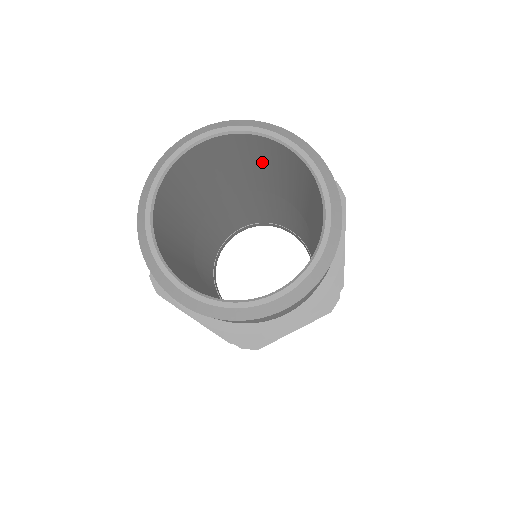
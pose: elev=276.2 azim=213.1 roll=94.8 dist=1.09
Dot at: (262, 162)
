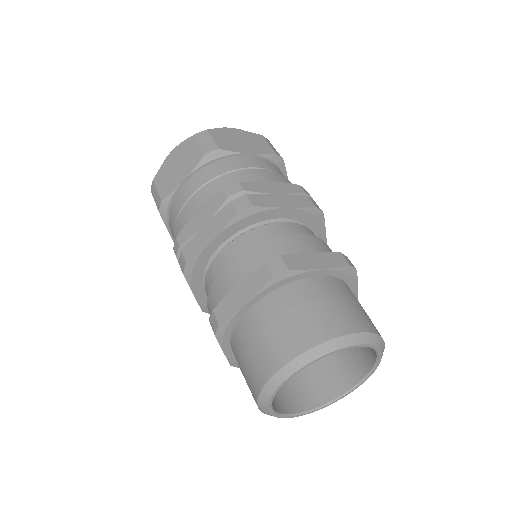
Dot at: occluded
